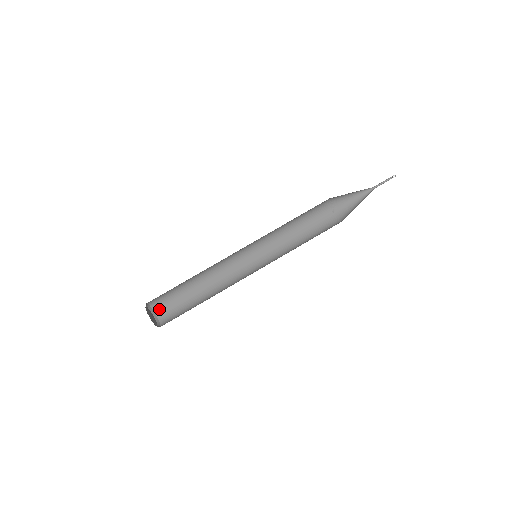
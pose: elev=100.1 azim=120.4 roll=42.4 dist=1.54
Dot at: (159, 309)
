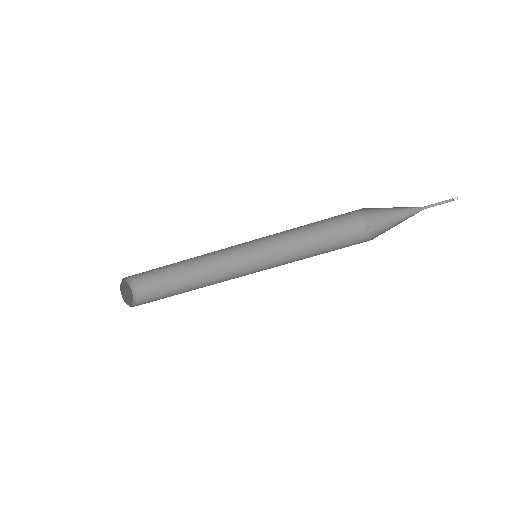
Dot at: (141, 291)
